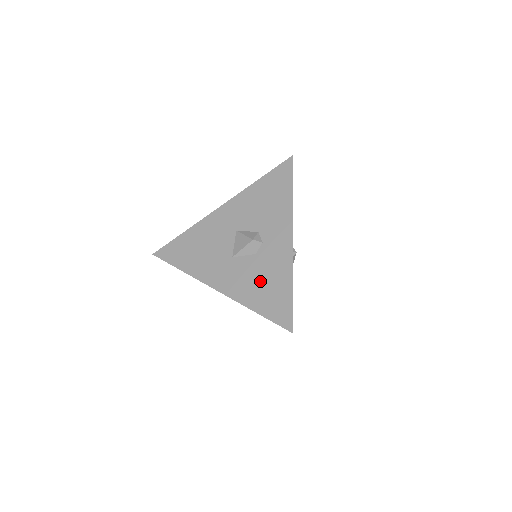
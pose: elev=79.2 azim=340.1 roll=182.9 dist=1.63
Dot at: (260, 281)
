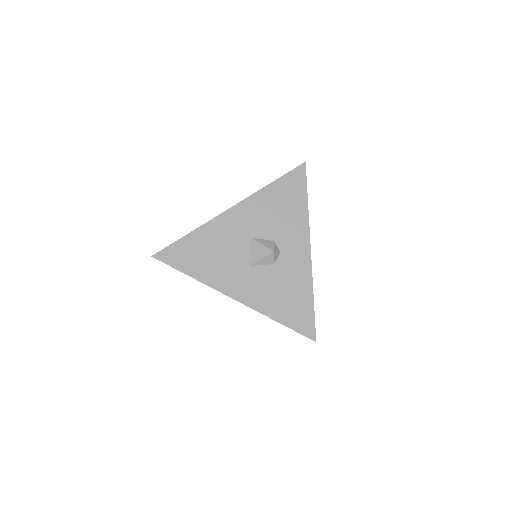
Dot at: (281, 292)
